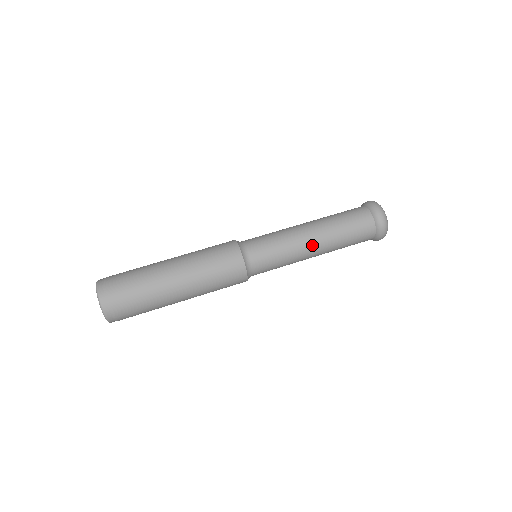
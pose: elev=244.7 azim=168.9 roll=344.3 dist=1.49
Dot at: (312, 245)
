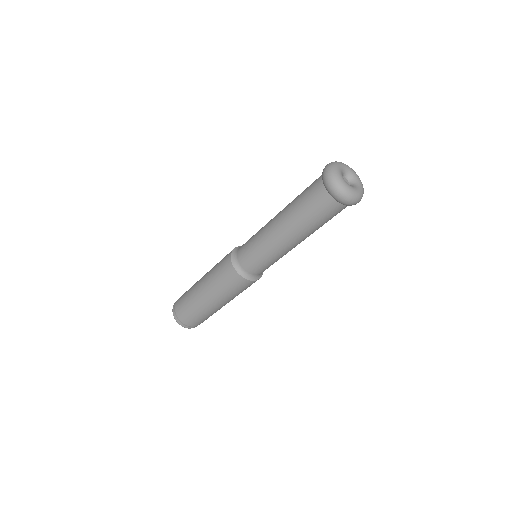
Dot at: (285, 241)
